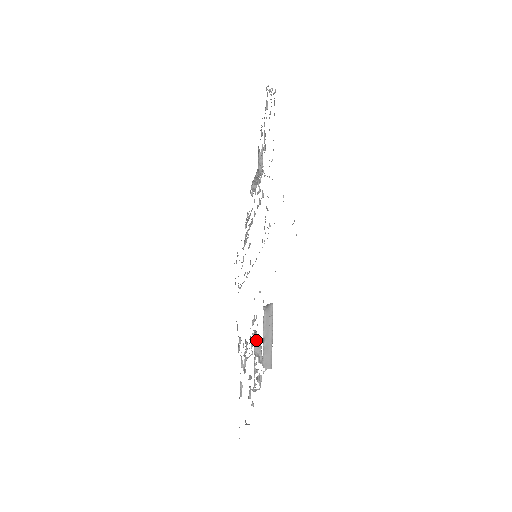
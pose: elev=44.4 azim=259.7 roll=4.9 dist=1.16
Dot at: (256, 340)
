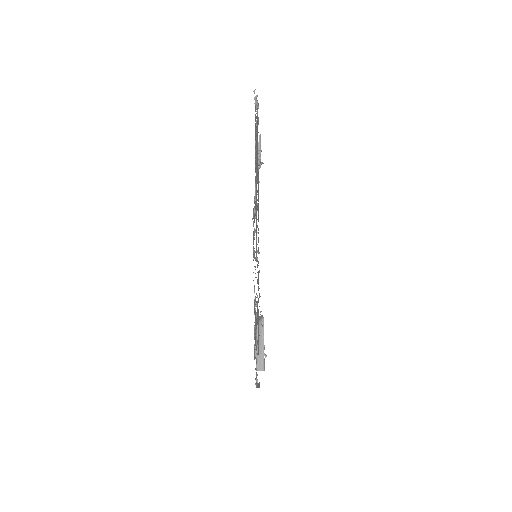
Dot at: occluded
